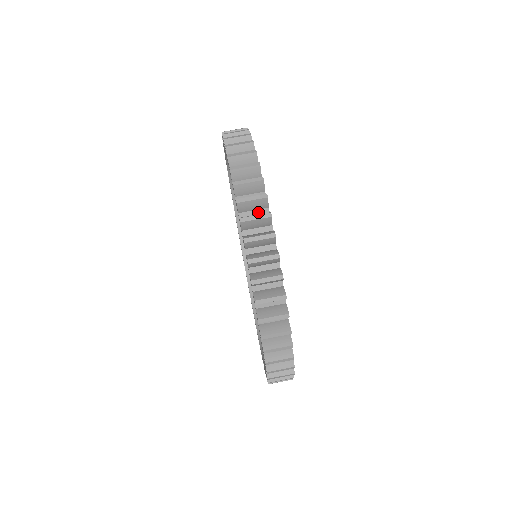
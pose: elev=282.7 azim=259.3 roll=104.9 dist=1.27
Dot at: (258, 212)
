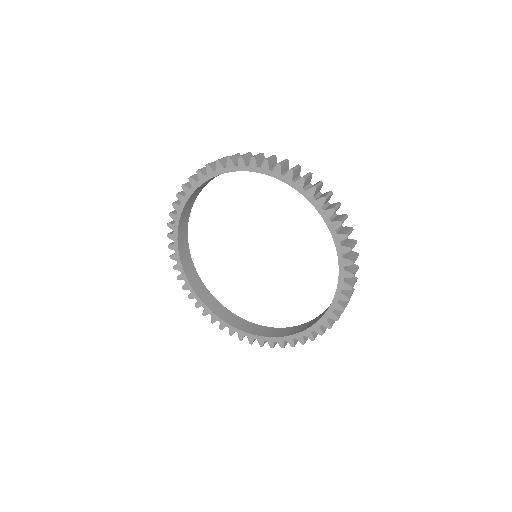
Dot at: (309, 186)
